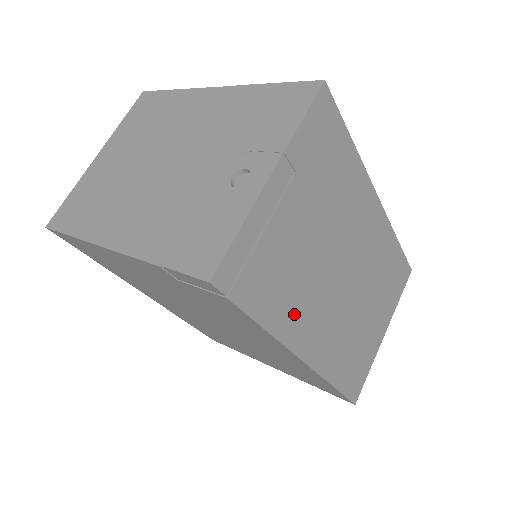
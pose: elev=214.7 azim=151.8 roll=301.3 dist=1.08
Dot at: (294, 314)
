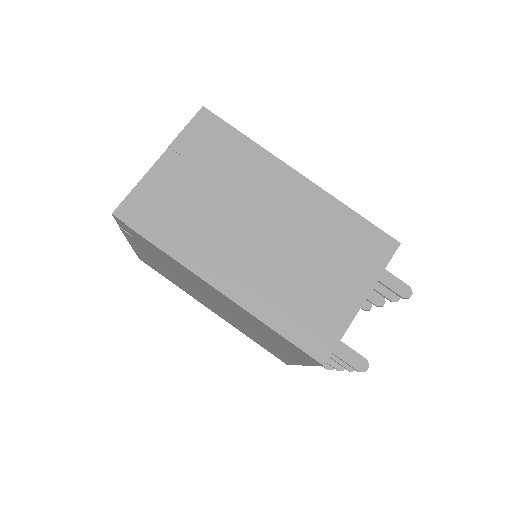
Dot at: (198, 248)
